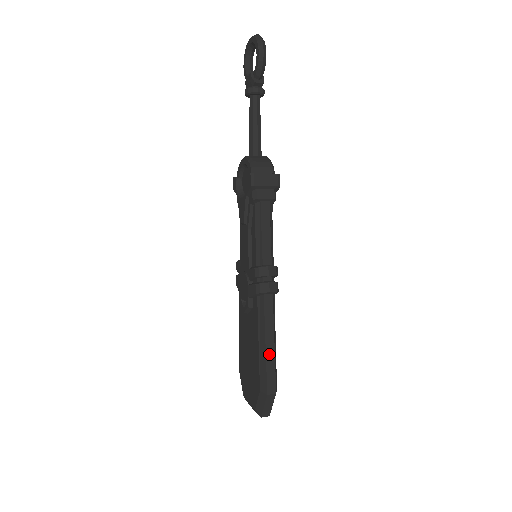
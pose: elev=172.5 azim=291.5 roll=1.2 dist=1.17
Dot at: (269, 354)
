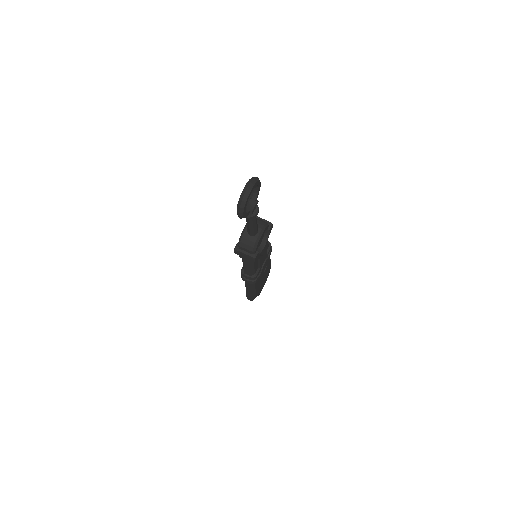
Dot at: (248, 293)
